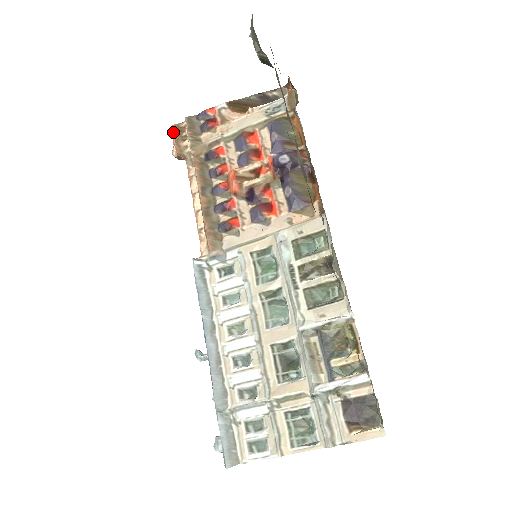
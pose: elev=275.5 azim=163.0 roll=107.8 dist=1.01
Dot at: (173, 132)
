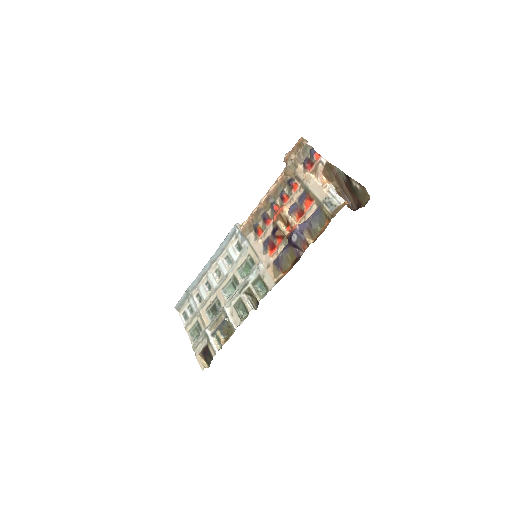
Dot at: (298, 142)
